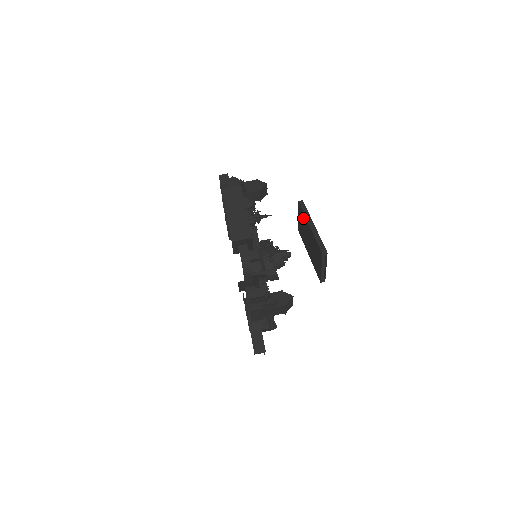
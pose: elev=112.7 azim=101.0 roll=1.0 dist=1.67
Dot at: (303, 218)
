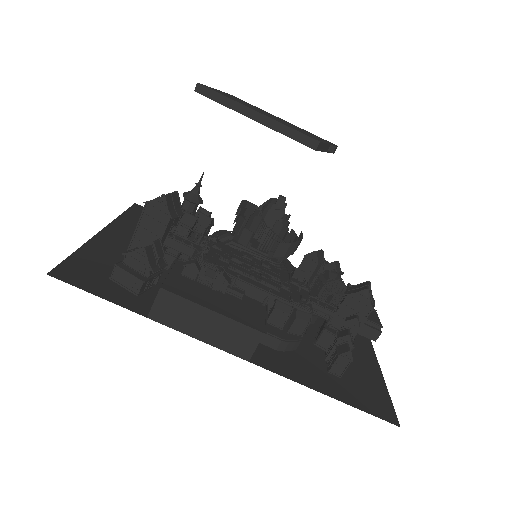
Dot at: occluded
